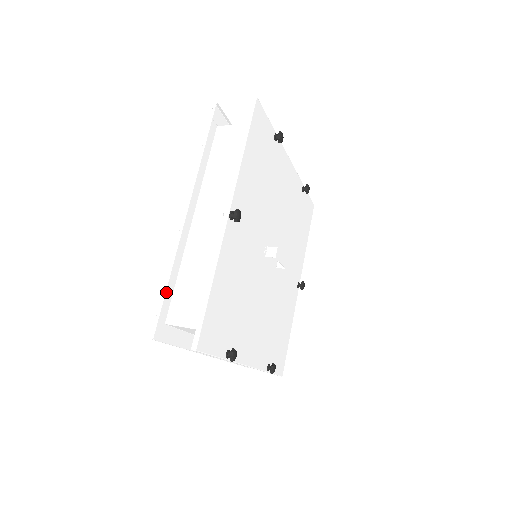
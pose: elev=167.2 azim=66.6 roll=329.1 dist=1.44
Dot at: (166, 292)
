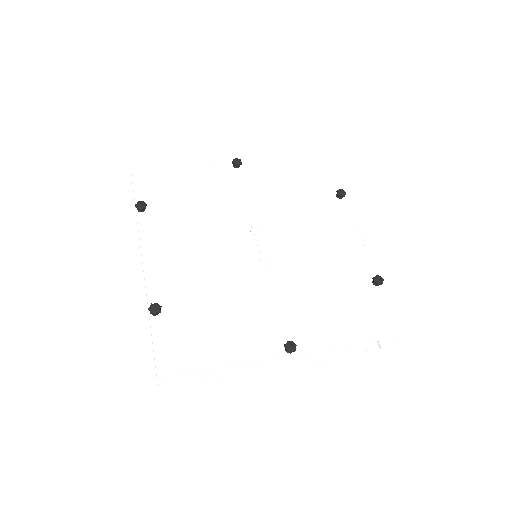
Dot at: occluded
